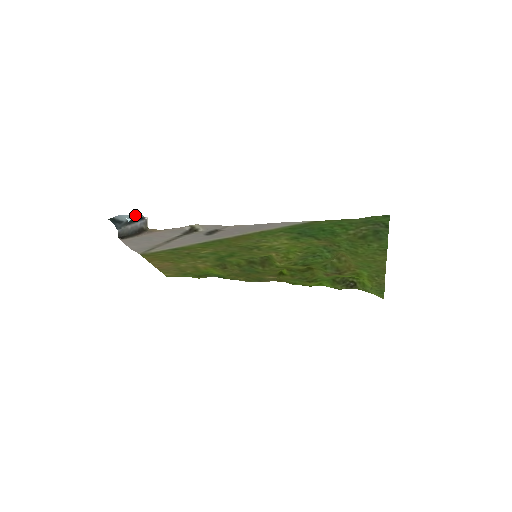
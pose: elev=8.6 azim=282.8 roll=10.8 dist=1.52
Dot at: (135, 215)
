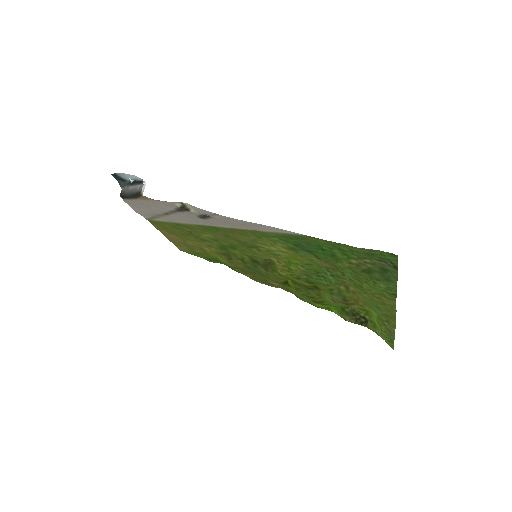
Dot at: (136, 177)
